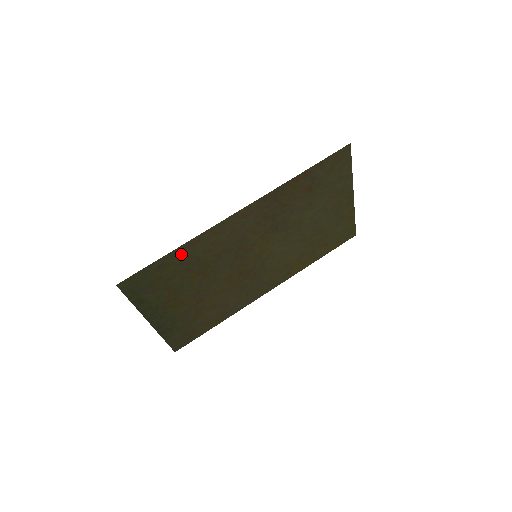
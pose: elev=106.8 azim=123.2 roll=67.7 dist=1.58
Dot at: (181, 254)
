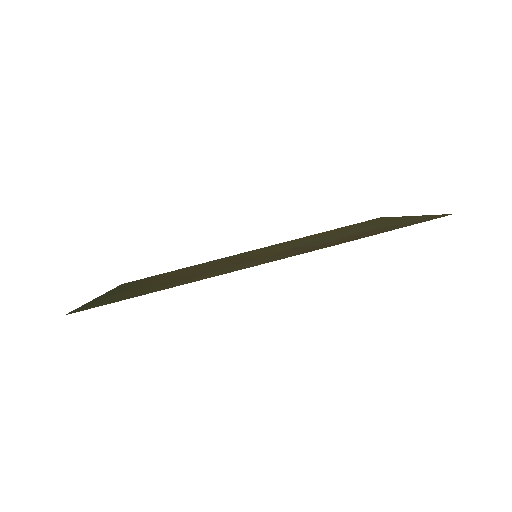
Dot at: (163, 288)
